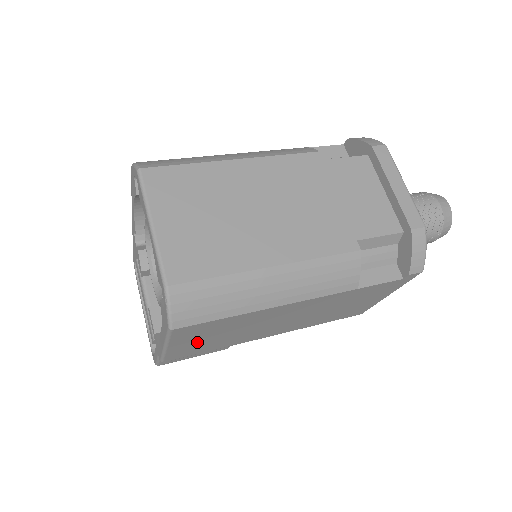
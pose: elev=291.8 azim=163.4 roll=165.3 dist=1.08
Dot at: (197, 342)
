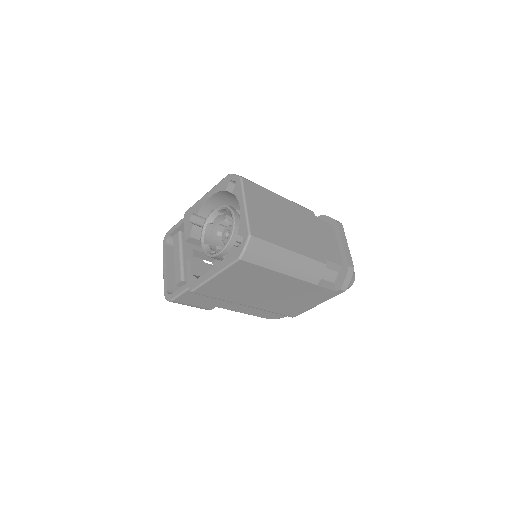
Dot at: (227, 282)
